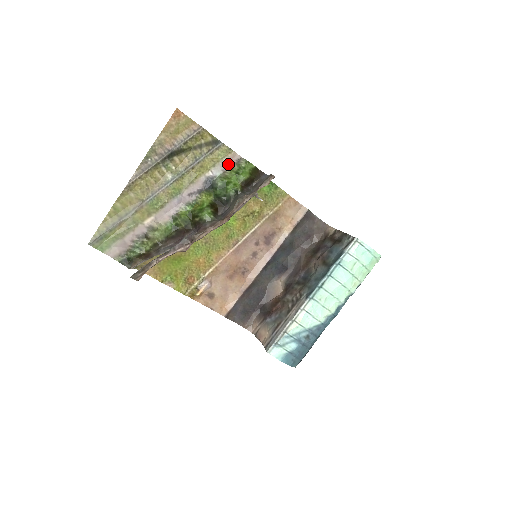
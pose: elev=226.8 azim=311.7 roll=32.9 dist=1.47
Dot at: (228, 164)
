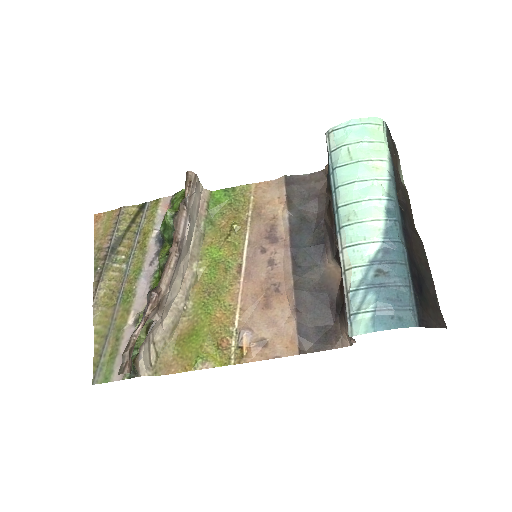
Dot at: (166, 211)
